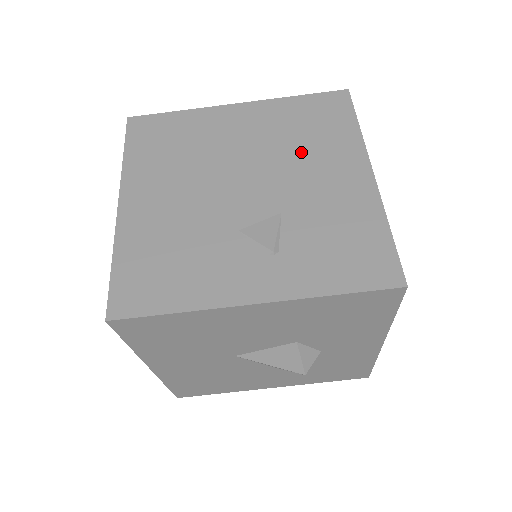
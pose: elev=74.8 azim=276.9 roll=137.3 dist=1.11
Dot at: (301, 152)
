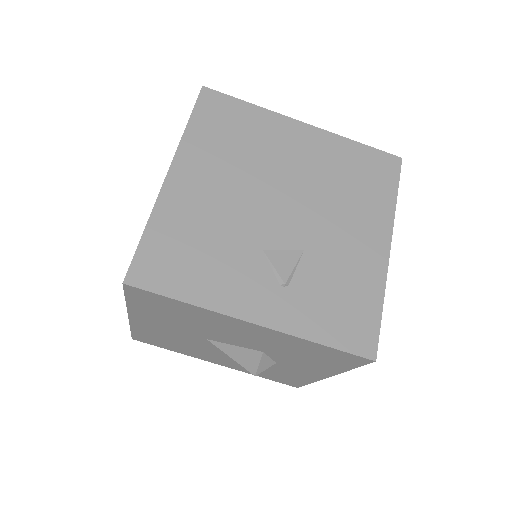
Dot at: (341, 200)
